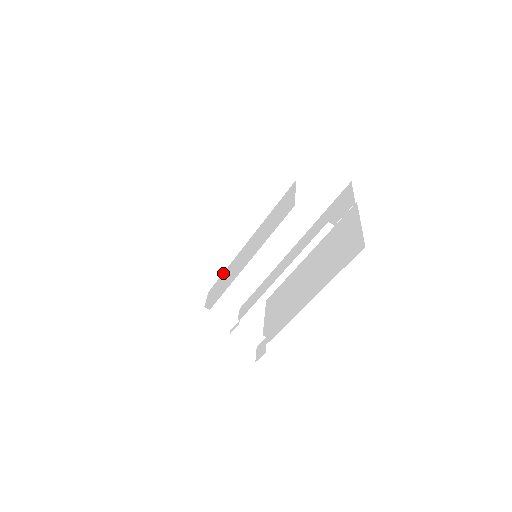
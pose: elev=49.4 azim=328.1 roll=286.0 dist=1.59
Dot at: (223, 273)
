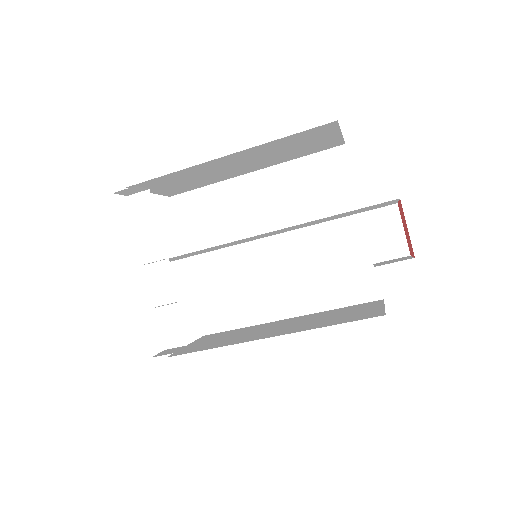
Dot at: (205, 252)
